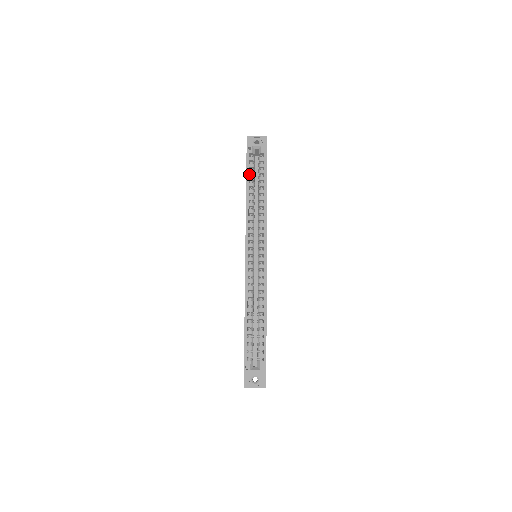
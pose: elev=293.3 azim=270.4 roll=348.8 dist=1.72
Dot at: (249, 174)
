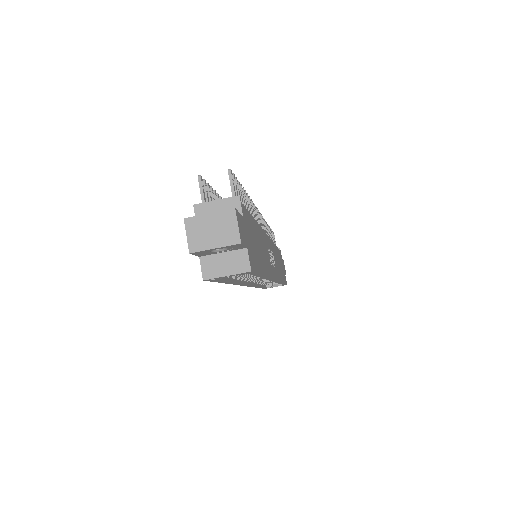
Dot at: occluded
